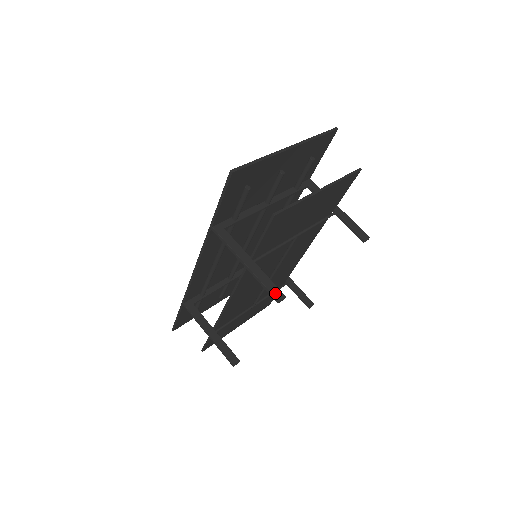
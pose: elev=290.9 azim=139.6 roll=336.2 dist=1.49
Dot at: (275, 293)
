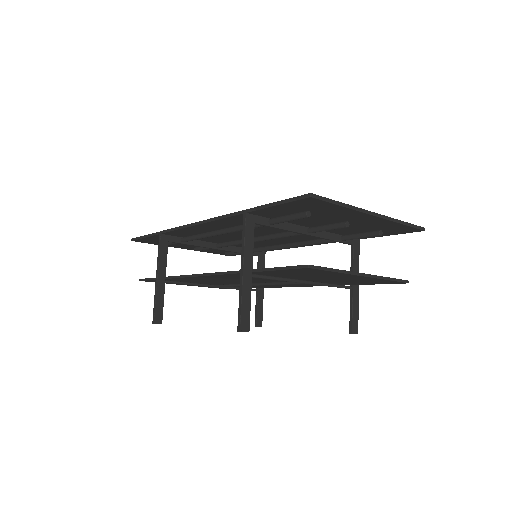
Dot at: (244, 321)
